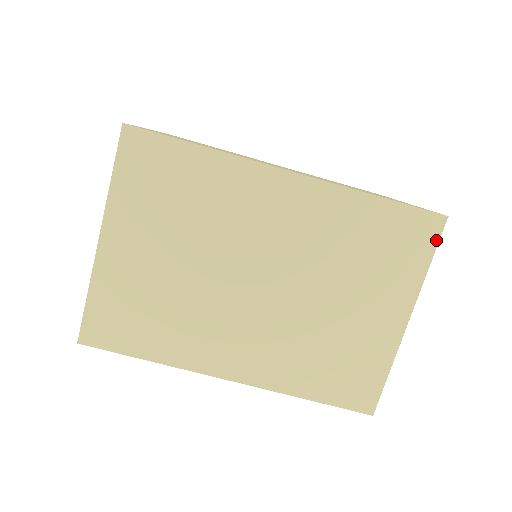
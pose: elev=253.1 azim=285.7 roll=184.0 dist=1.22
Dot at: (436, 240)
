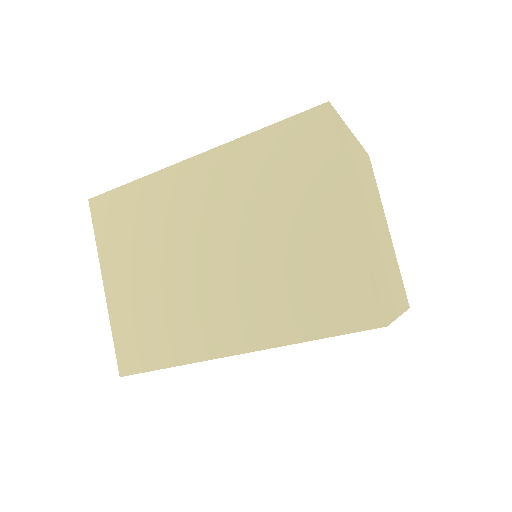
Dot at: occluded
